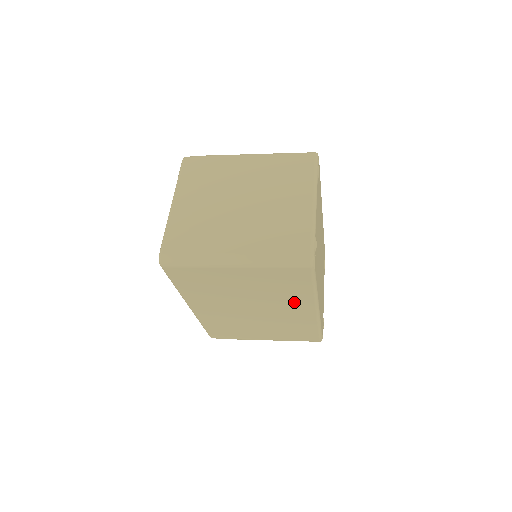
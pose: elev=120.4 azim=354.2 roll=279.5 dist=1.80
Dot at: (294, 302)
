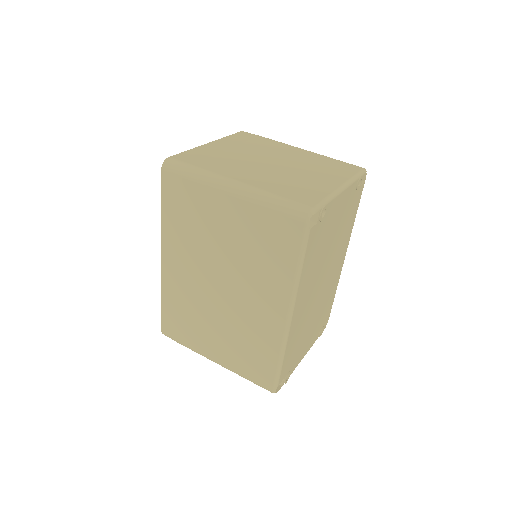
Dot at: (269, 289)
